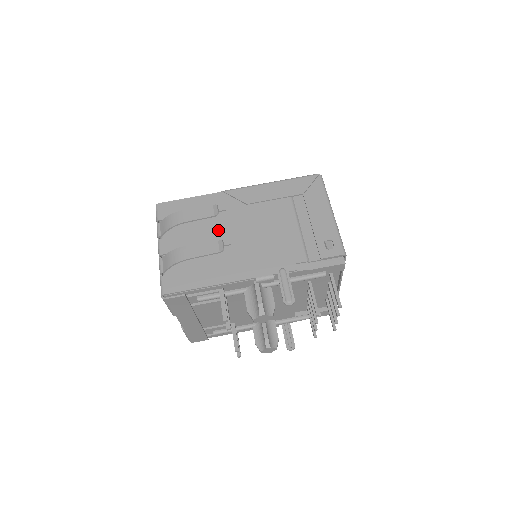
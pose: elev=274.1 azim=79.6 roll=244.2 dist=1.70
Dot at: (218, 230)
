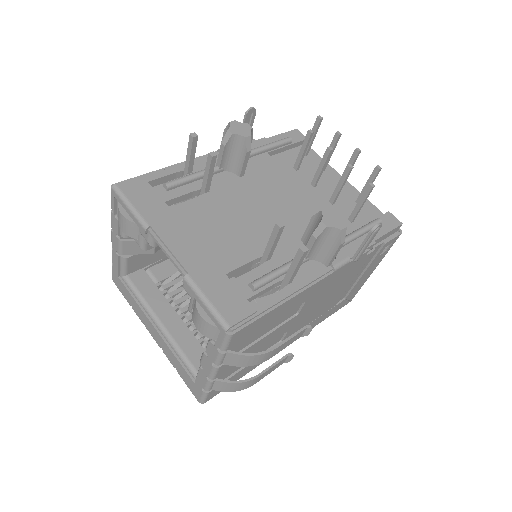
Dot at: occluded
